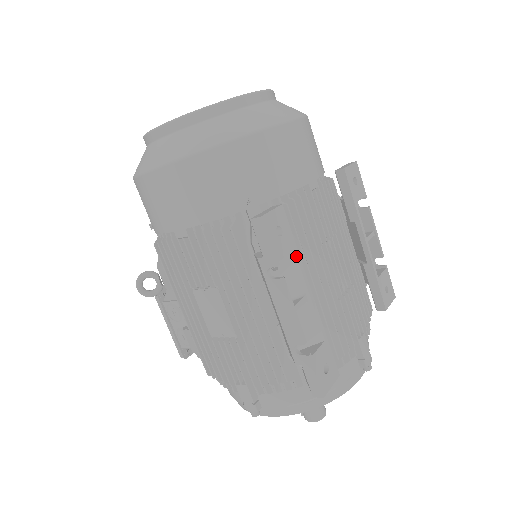
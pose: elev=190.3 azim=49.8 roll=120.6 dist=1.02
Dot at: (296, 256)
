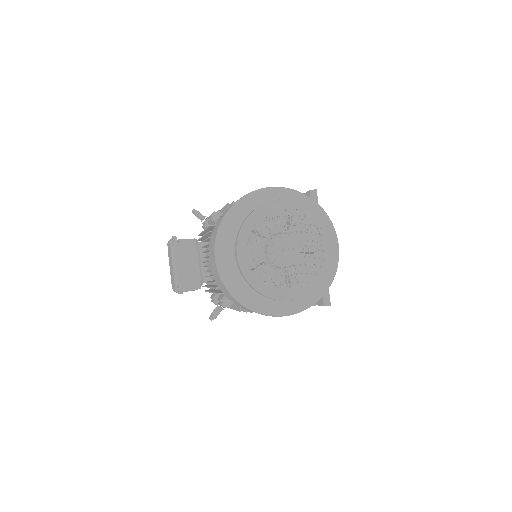
Dot at: occluded
